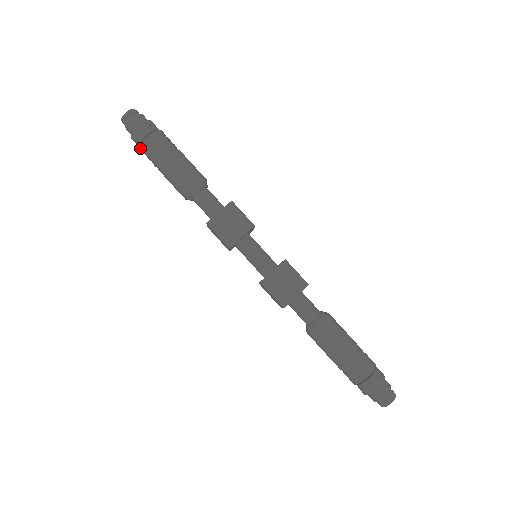
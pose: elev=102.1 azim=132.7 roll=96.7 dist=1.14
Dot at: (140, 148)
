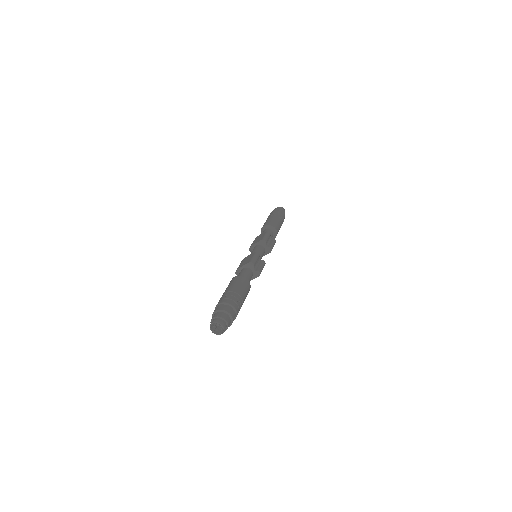
Dot at: occluded
